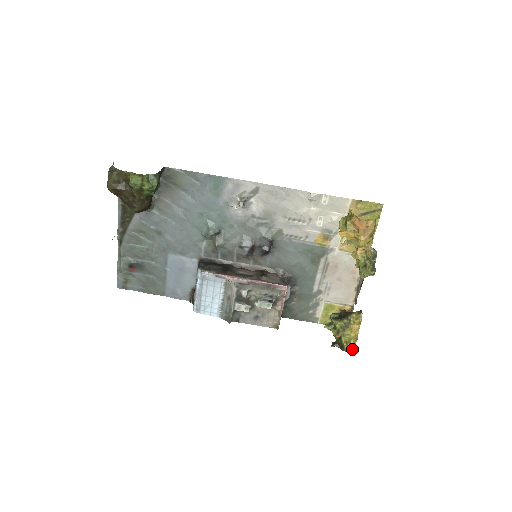
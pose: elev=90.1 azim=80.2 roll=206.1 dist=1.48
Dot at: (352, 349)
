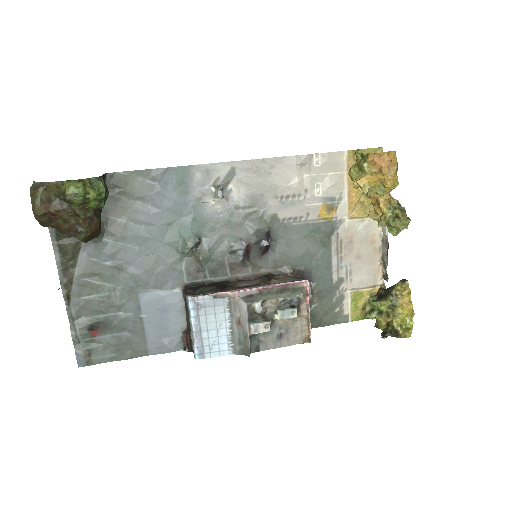
Dot at: (410, 331)
